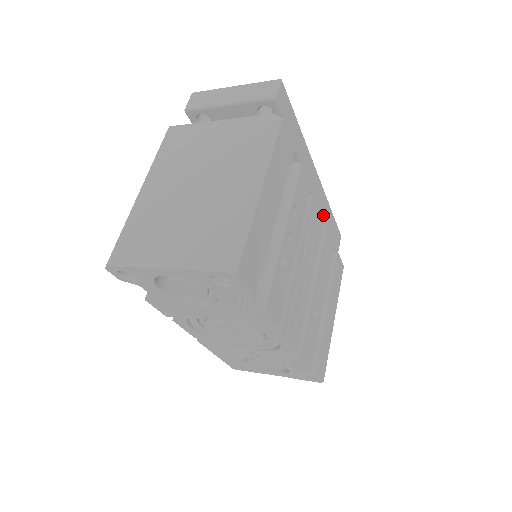
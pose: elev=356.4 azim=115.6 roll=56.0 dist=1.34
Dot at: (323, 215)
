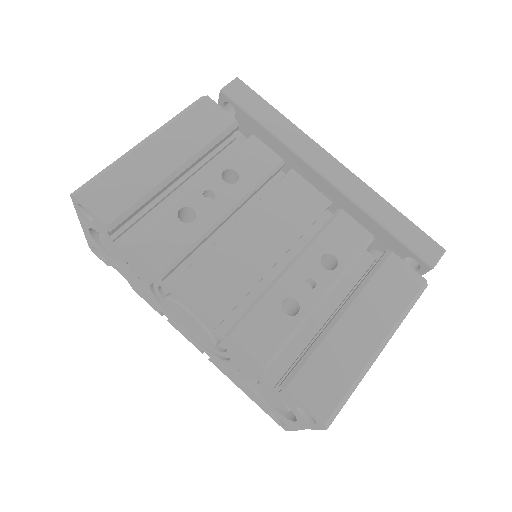
Dot at: (362, 208)
